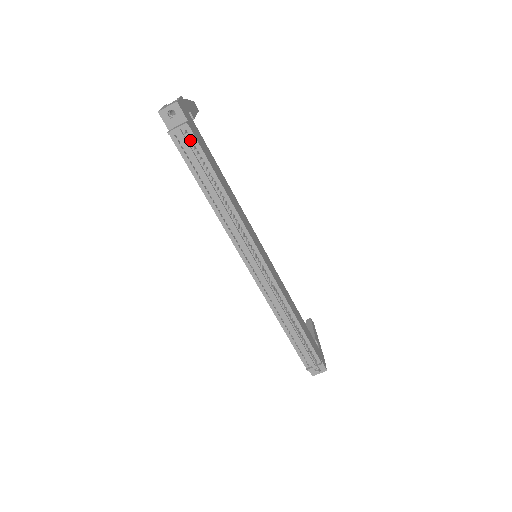
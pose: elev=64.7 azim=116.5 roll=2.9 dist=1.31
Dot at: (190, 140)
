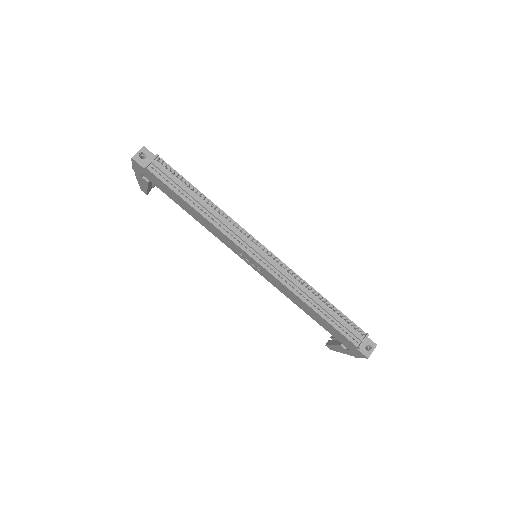
Dot at: (164, 167)
